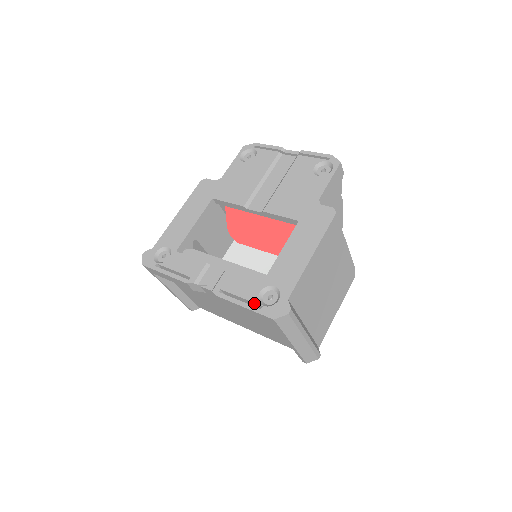
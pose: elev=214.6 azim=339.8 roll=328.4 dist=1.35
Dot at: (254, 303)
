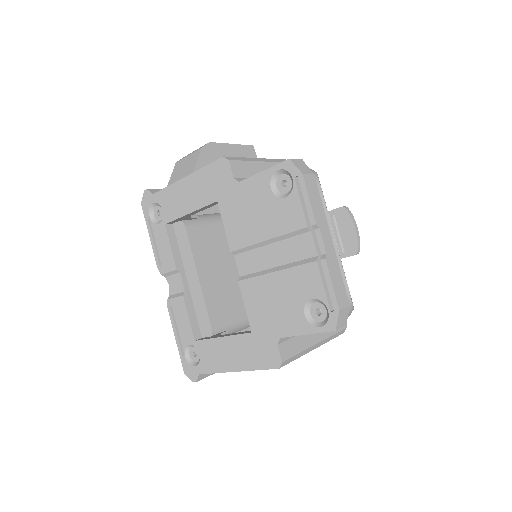
Dot at: (183, 346)
